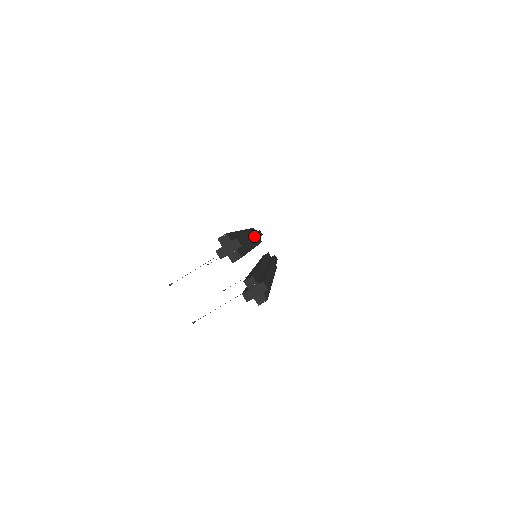
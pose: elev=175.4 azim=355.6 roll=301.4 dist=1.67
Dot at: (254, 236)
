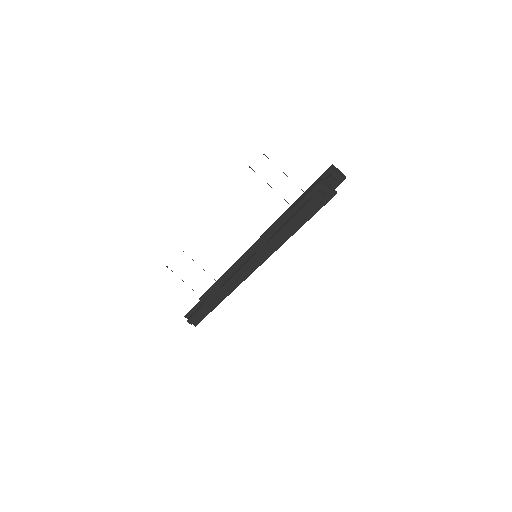
Dot at: occluded
